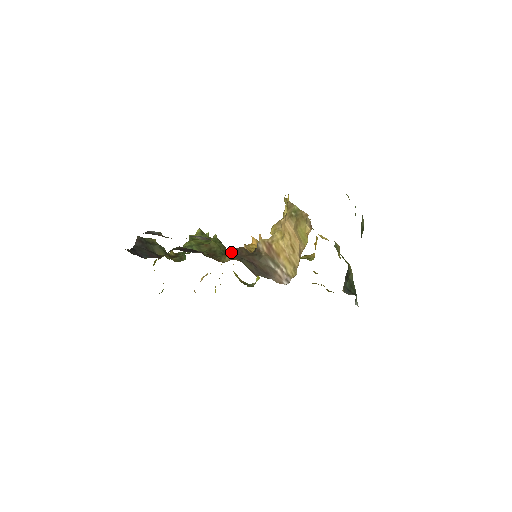
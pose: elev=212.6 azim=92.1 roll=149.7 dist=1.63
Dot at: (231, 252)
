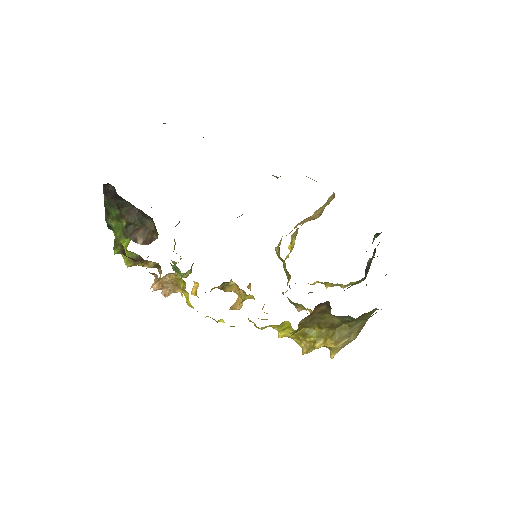
Dot at: (241, 215)
